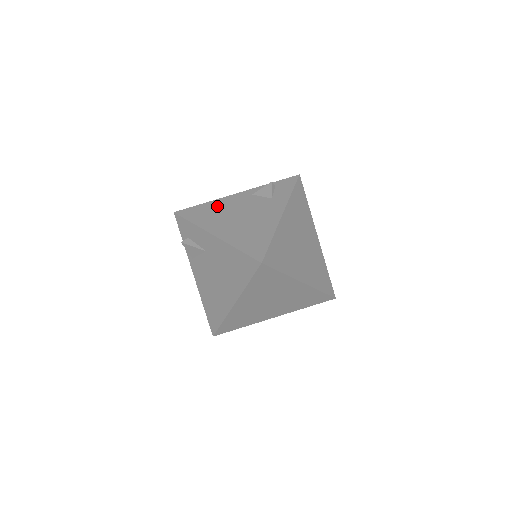
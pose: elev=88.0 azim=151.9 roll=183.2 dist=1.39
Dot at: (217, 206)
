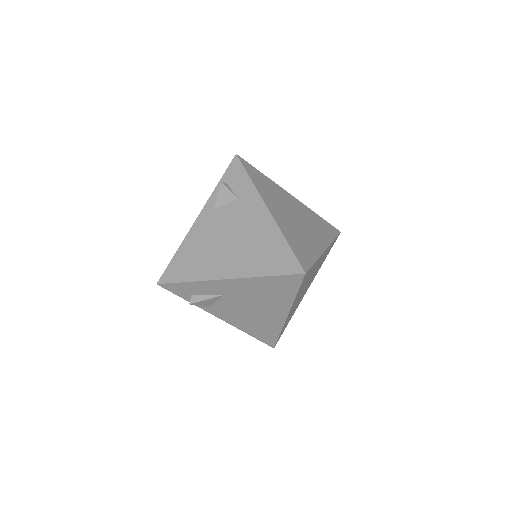
Dot at: (193, 246)
